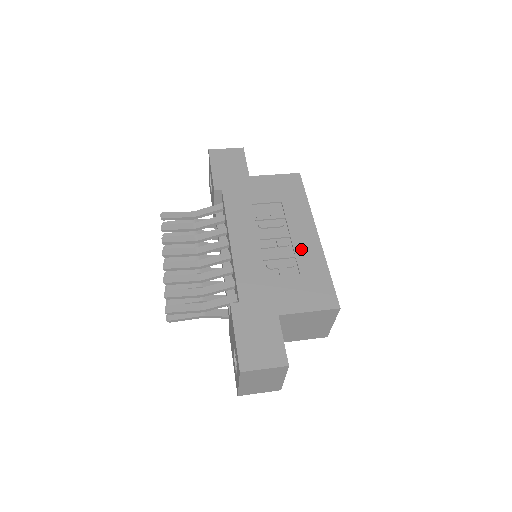
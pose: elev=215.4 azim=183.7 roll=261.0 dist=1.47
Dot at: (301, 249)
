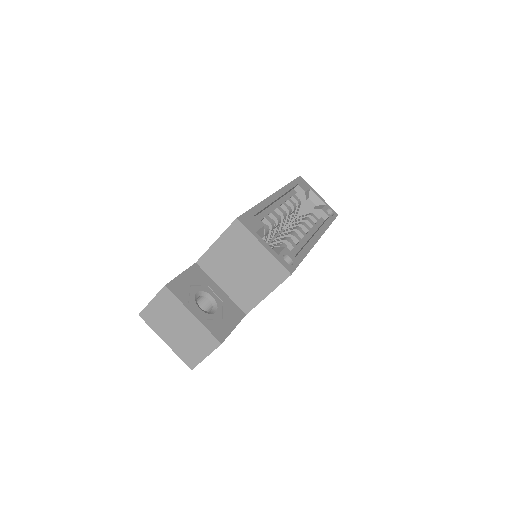
Dot at: occluded
